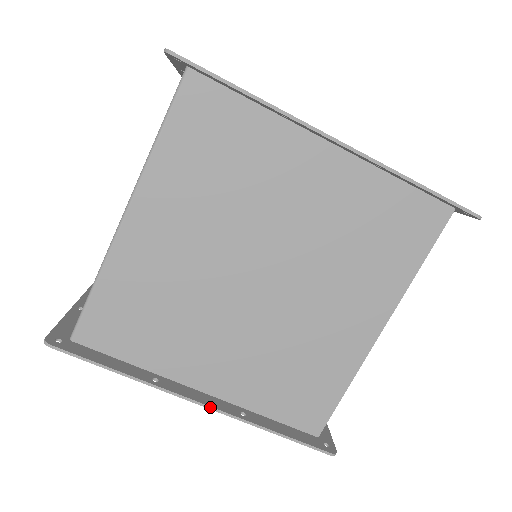
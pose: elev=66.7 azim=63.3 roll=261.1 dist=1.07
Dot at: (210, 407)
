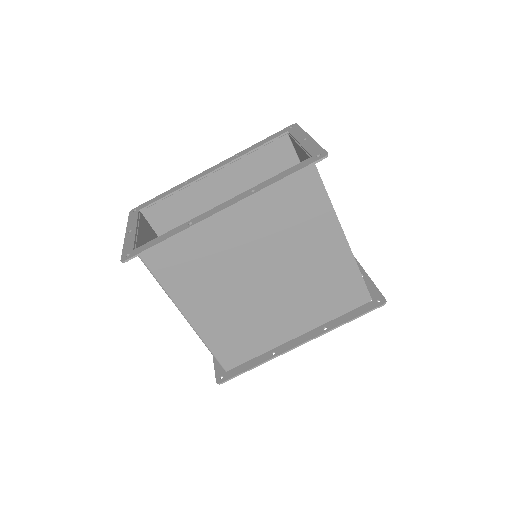
Dot at: occluded
